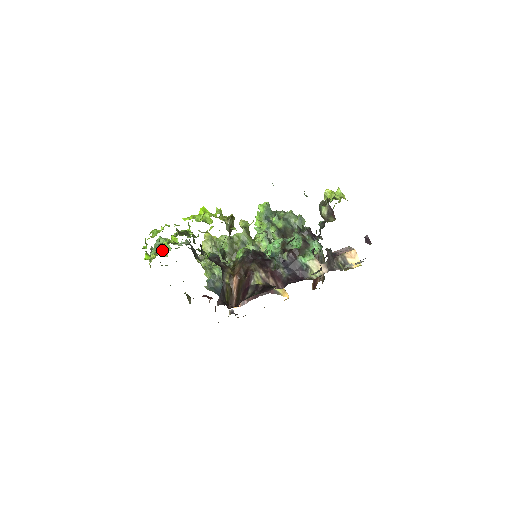
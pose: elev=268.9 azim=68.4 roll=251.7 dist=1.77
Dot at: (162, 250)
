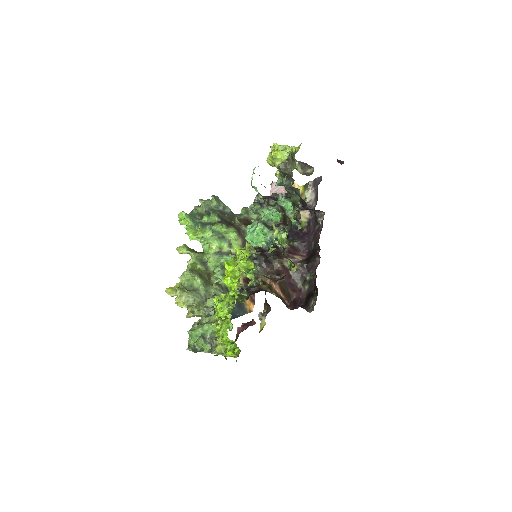
Dot at: (213, 336)
